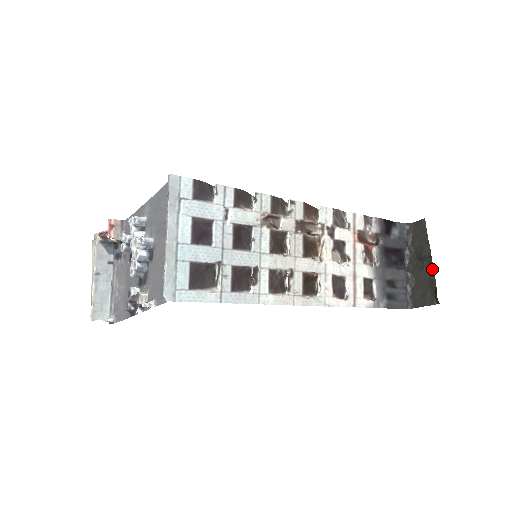
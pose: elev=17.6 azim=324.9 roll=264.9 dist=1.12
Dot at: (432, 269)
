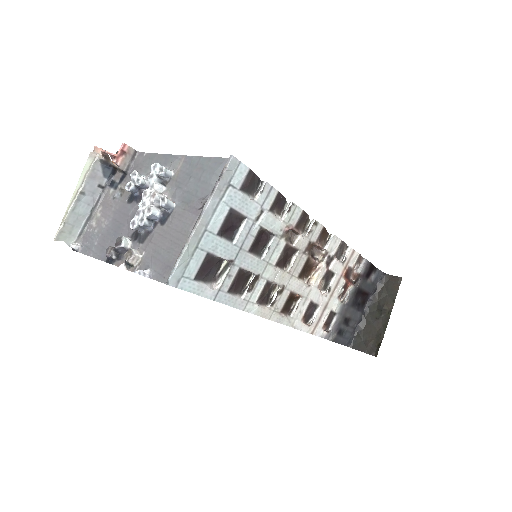
Dot at: (386, 325)
